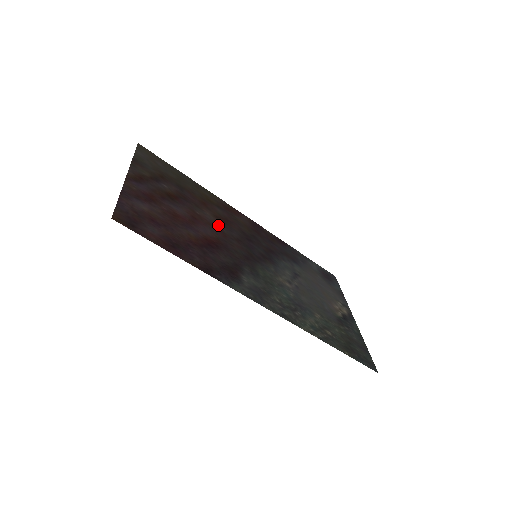
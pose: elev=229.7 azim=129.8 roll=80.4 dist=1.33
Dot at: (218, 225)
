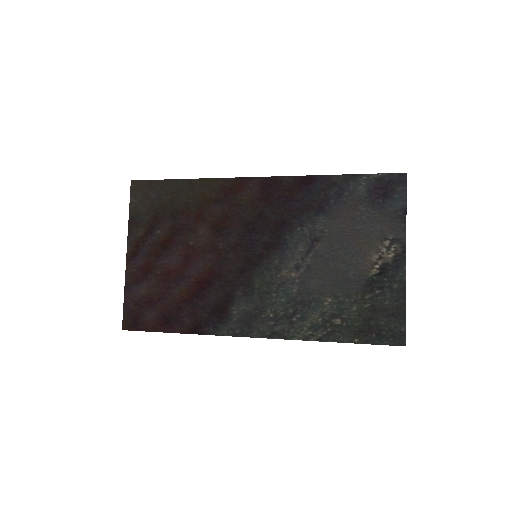
Dot at: (213, 242)
